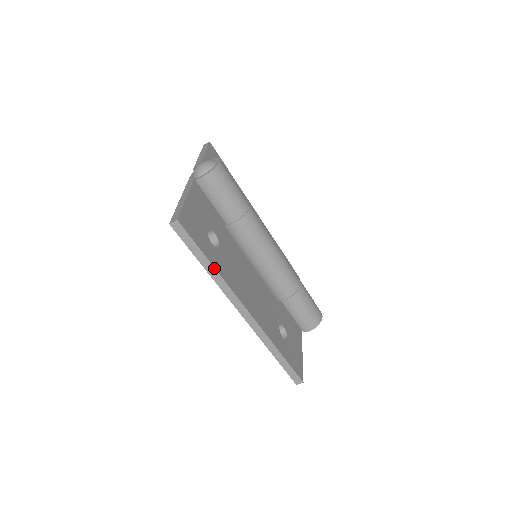
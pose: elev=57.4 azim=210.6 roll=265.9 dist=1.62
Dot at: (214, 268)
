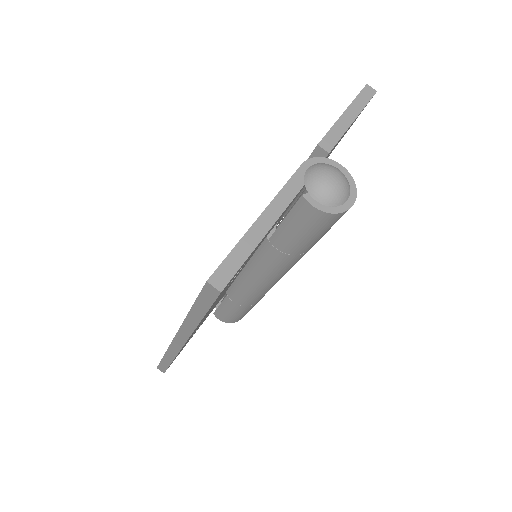
Dot at: (198, 323)
